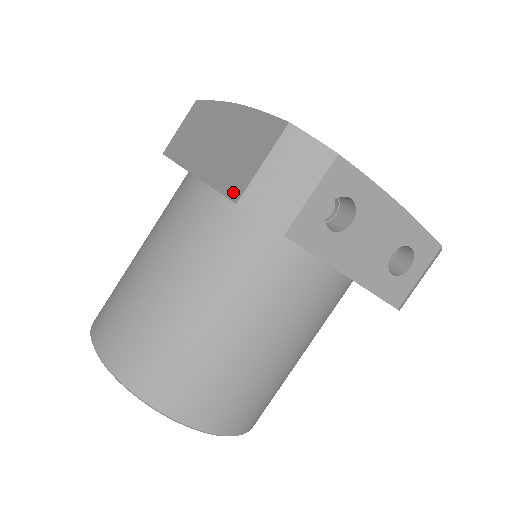
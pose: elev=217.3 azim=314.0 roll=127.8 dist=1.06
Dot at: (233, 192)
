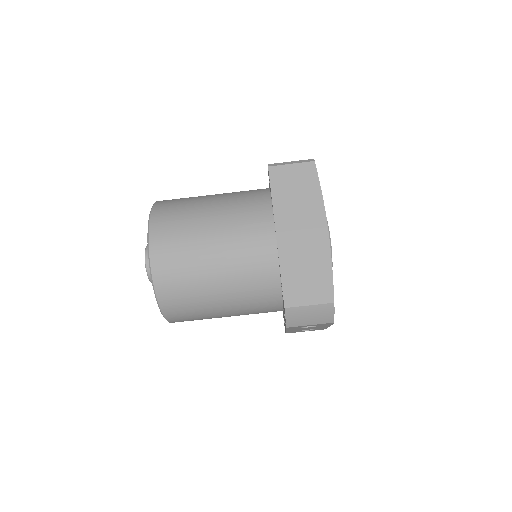
Dot at: (288, 298)
